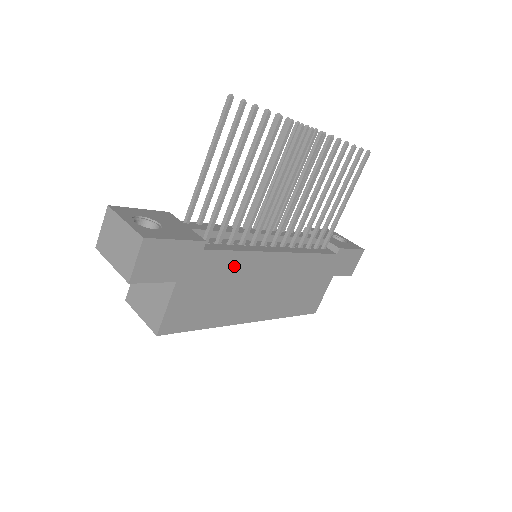
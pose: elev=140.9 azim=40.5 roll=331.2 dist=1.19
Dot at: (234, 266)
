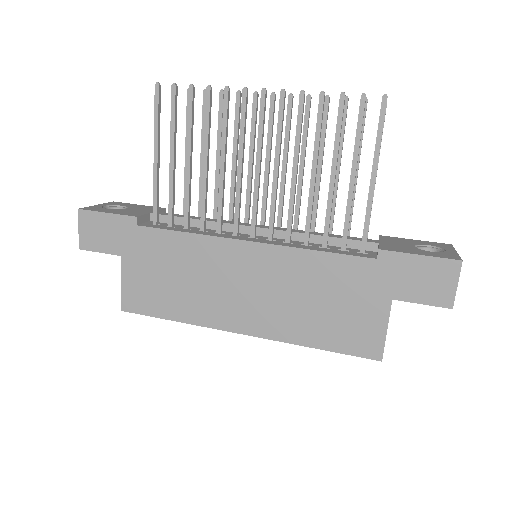
Dot at: (182, 250)
